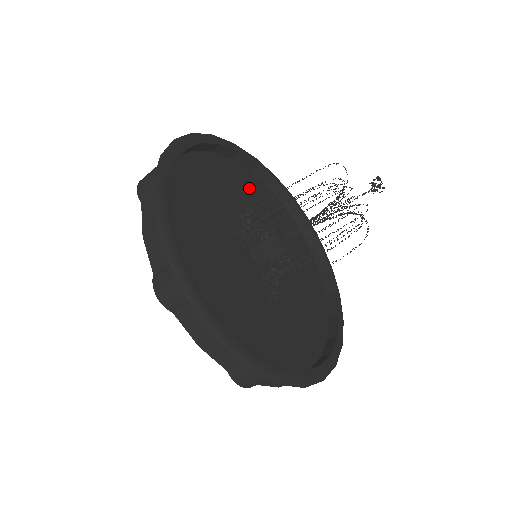
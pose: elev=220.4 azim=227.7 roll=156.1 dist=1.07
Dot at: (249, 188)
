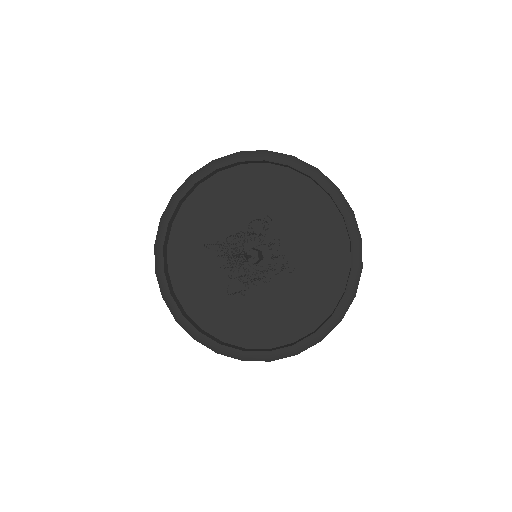
Dot at: (200, 217)
